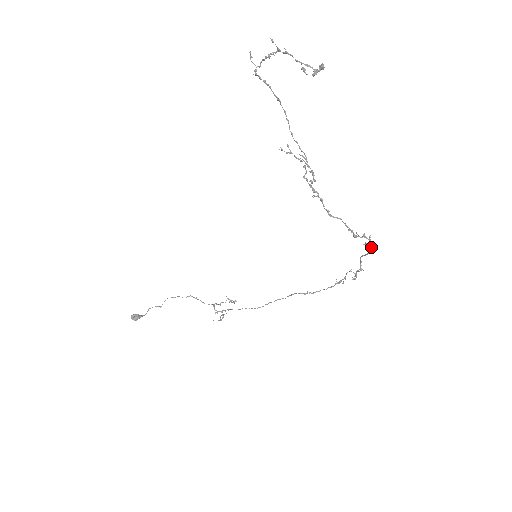
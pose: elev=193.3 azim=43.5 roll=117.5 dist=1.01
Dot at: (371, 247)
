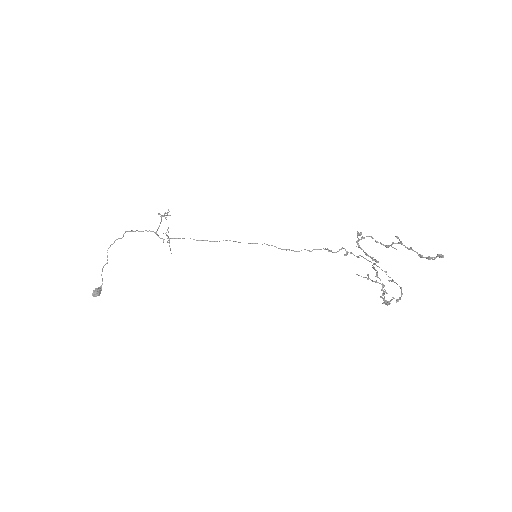
Dot at: (393, 280)
